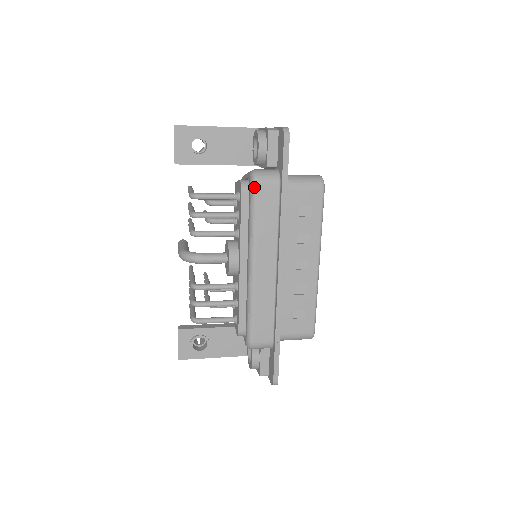
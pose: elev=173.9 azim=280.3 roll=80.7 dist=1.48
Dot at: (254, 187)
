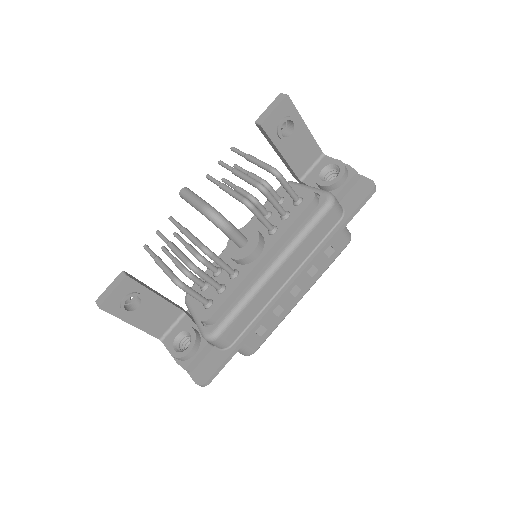
Dot at: (328, 207)
